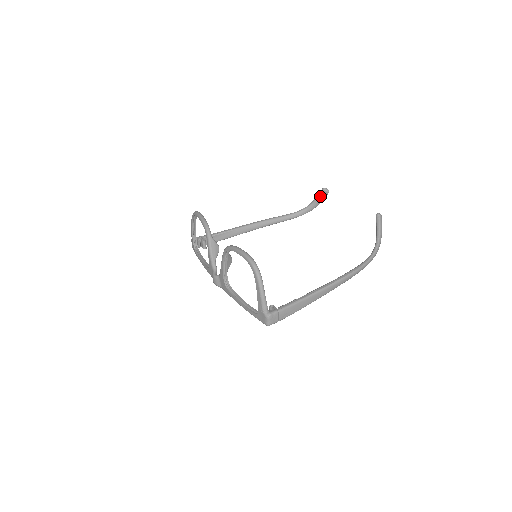
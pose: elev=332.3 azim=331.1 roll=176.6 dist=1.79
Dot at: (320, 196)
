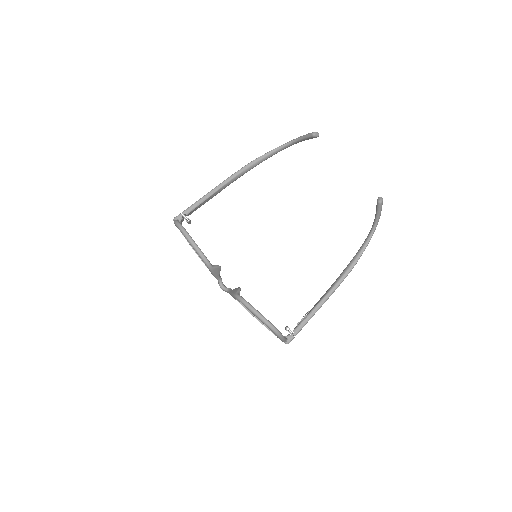
Dot at: (308, 139)
